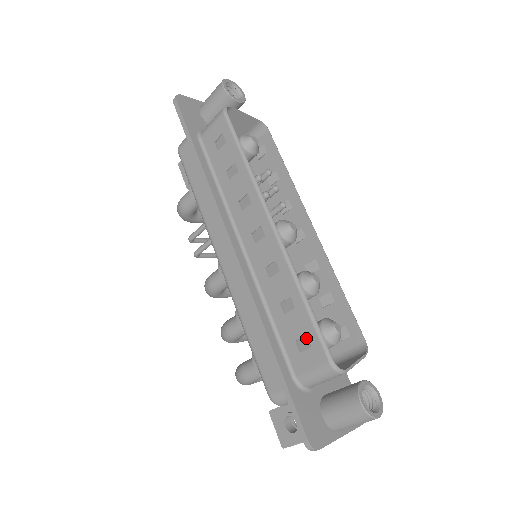
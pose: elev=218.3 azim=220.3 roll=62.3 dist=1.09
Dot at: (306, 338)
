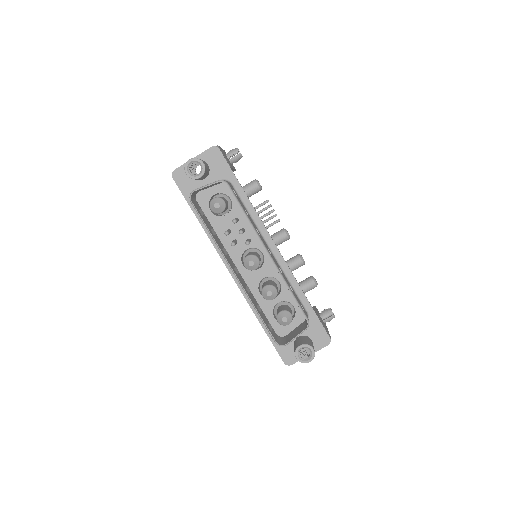
Dot at: occluded
